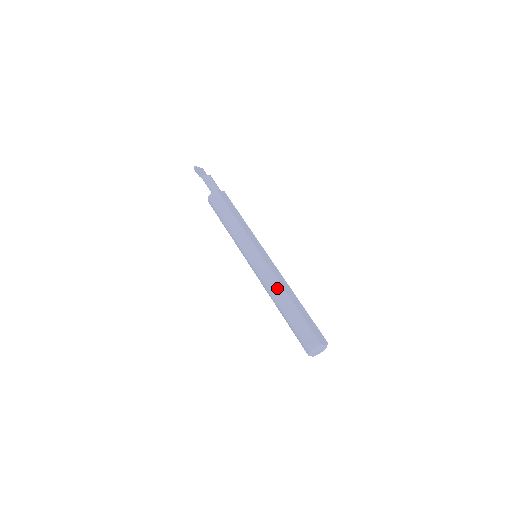
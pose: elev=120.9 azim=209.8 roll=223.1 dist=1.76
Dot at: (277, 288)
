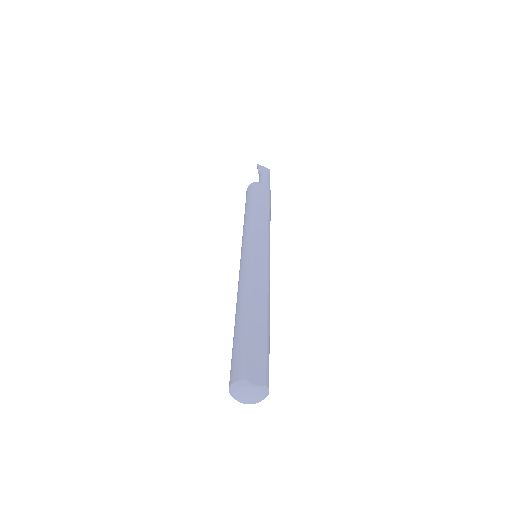
Dot at: (243, 291)
